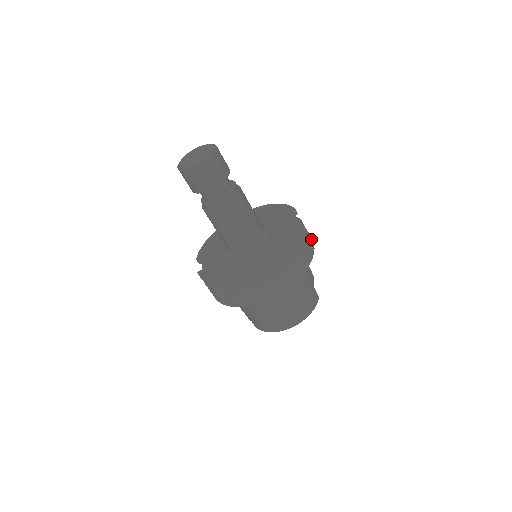
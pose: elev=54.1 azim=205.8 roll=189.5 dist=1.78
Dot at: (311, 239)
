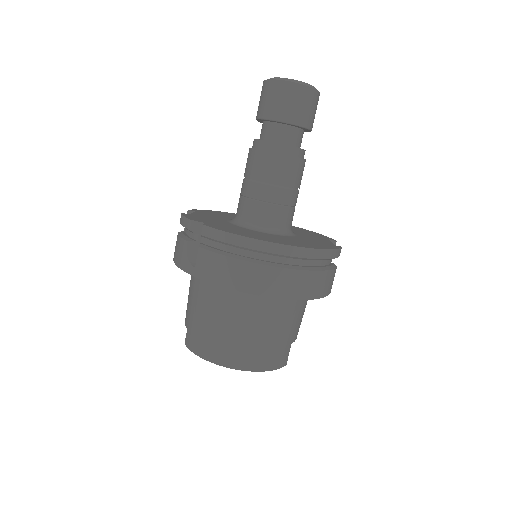
Dot at: occluded
